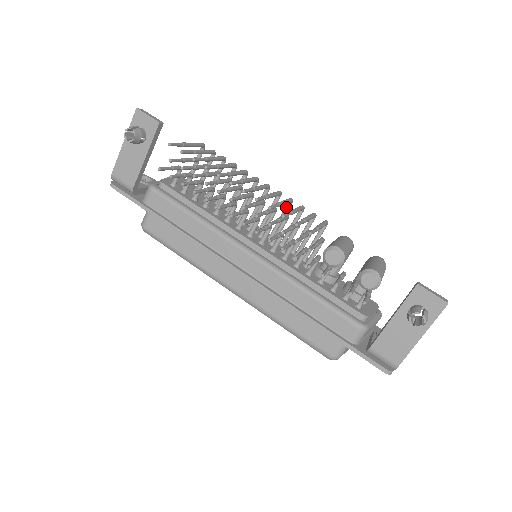
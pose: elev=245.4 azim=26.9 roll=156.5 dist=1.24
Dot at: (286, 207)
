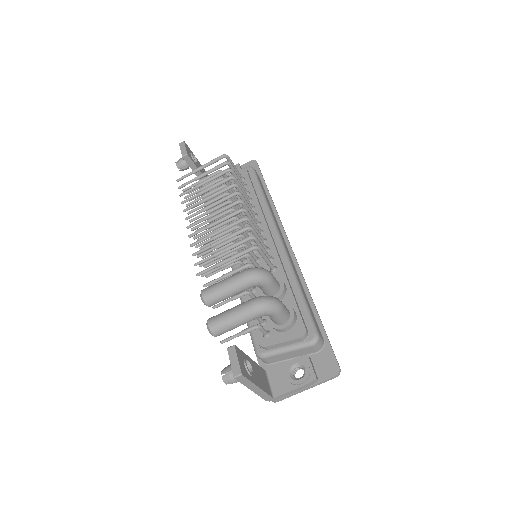
Dot at: (248, 222)
